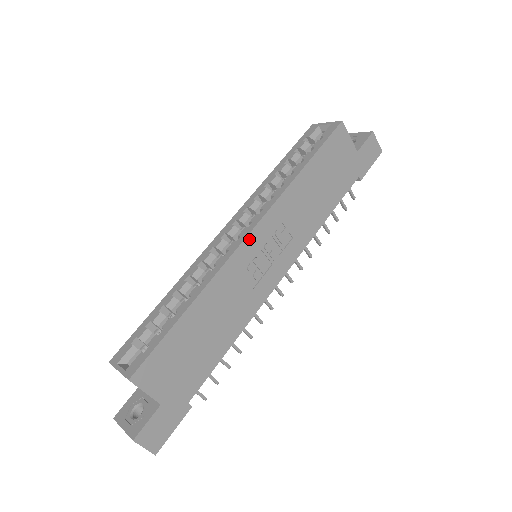
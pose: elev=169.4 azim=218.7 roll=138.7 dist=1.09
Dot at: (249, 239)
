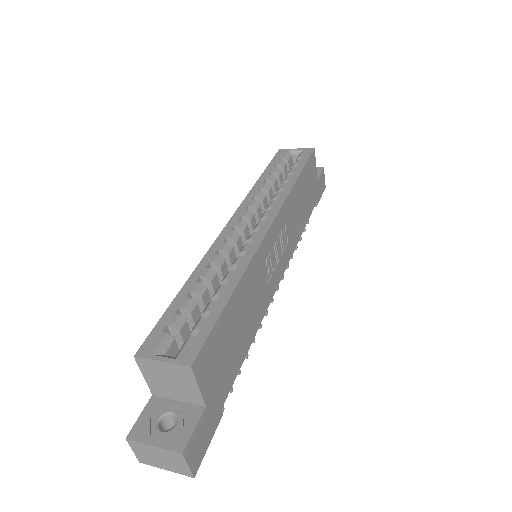
Dot at: (270, 231)
